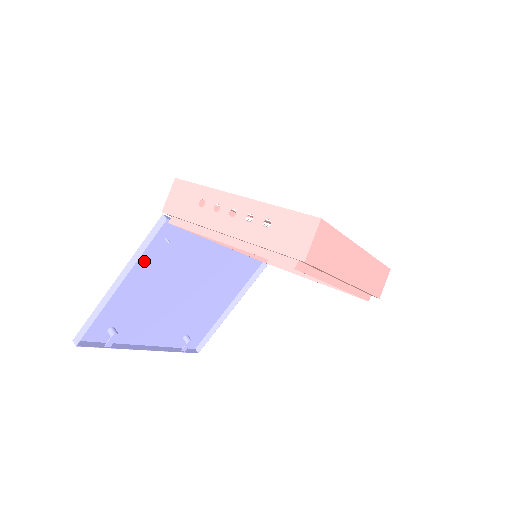
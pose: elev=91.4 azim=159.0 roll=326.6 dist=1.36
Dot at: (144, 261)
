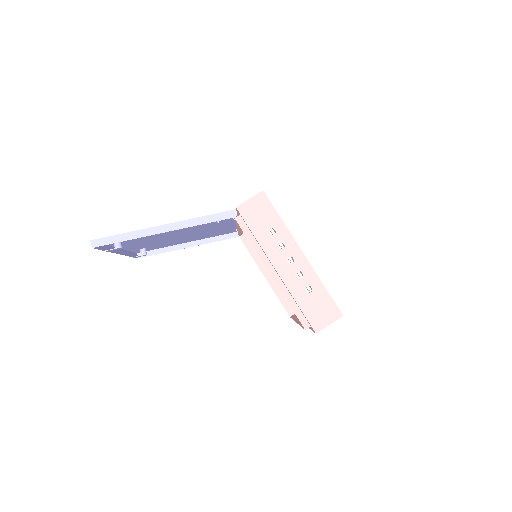
Dot at: occluded
